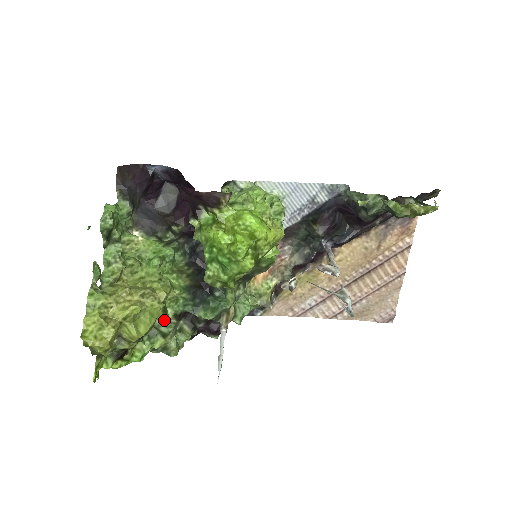
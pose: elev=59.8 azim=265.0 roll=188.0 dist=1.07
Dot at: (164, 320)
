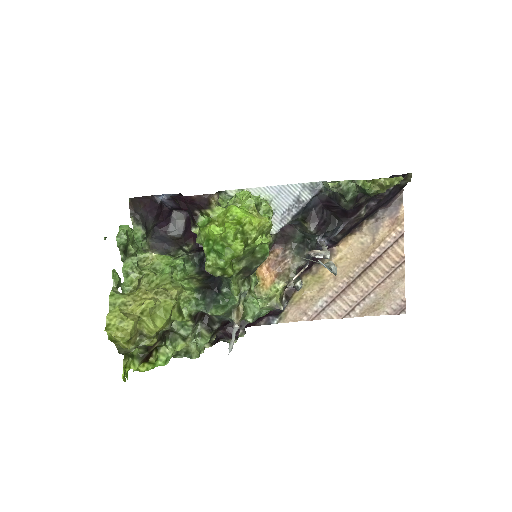
Dot at: (180, 319)
